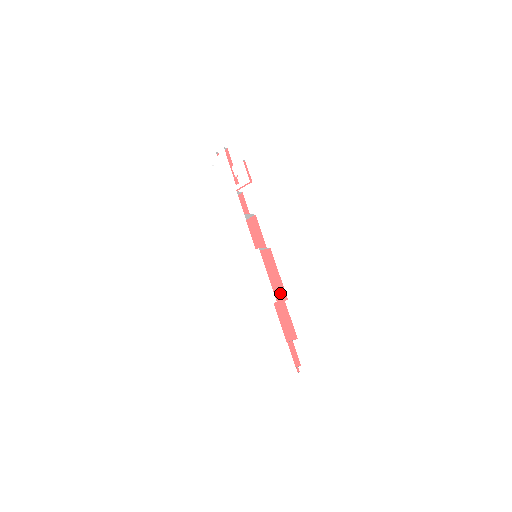
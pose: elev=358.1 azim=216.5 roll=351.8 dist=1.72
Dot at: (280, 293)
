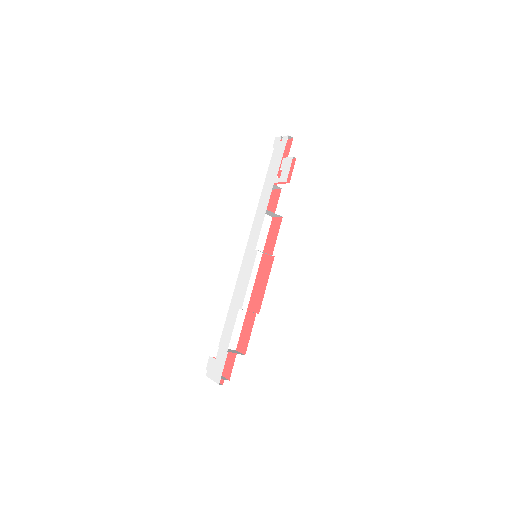
Dot at: (258, 303)
